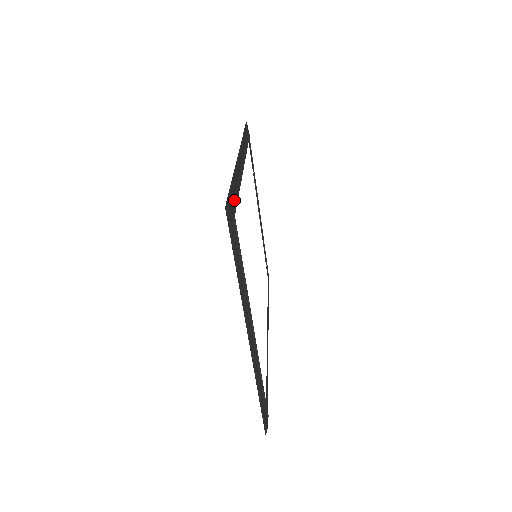
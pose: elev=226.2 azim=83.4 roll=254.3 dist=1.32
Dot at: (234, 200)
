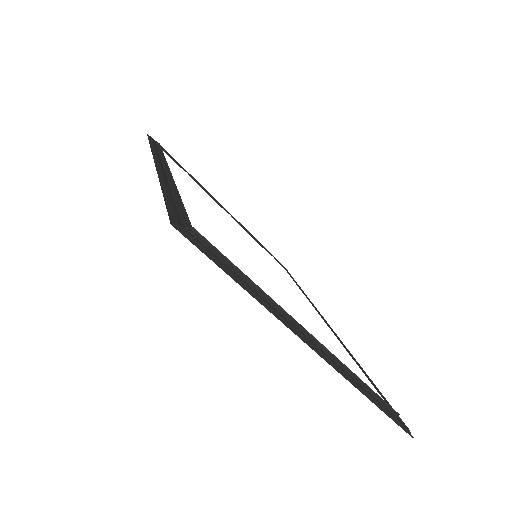
Dot at: (180, 210)
